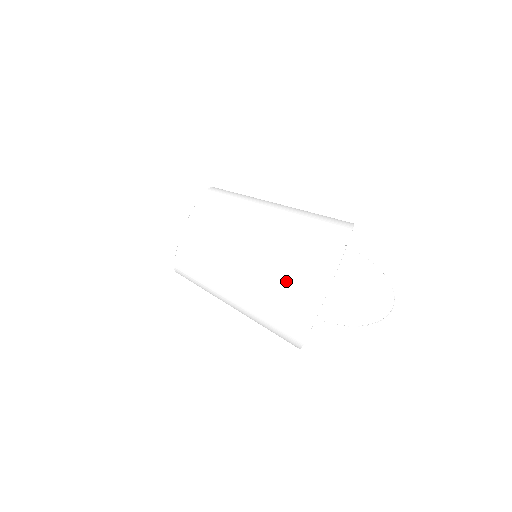
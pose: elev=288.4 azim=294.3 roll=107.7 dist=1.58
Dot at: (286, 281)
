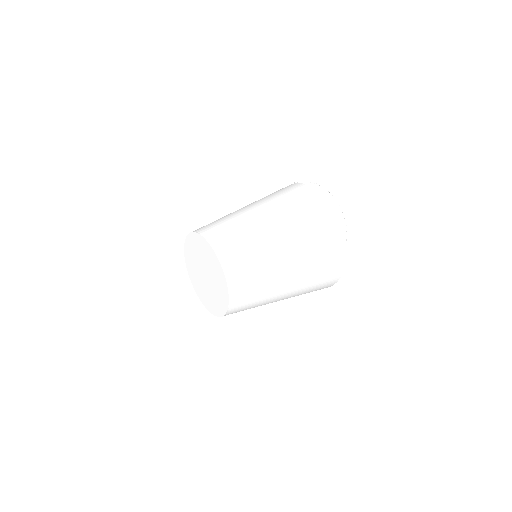
Dot at: (298, 207)
